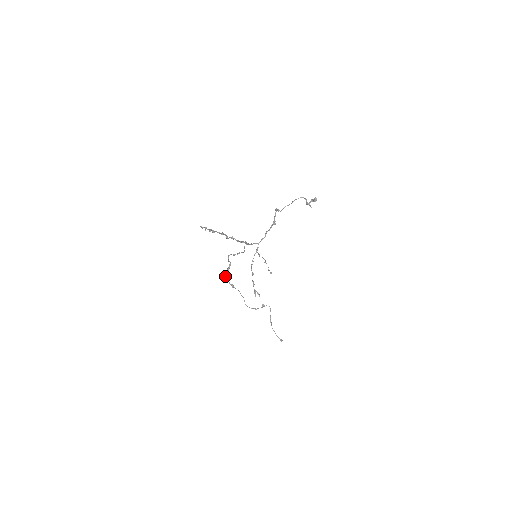
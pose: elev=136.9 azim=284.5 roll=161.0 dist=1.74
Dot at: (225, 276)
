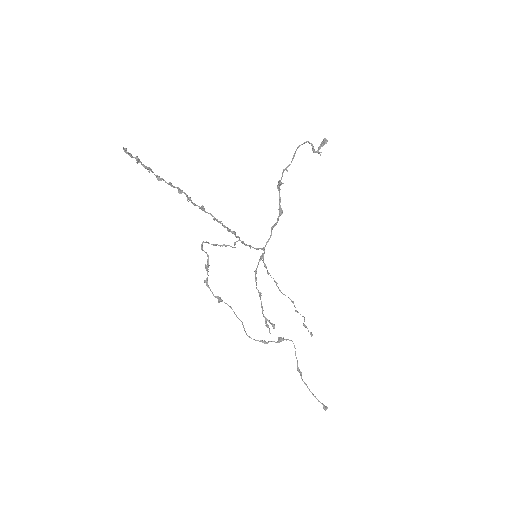
Dot at: (204, 282)
